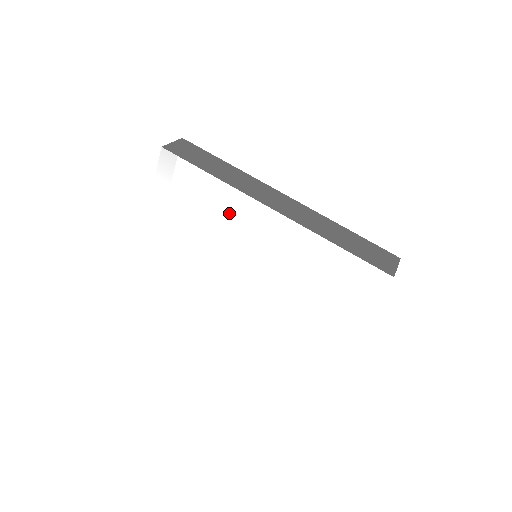
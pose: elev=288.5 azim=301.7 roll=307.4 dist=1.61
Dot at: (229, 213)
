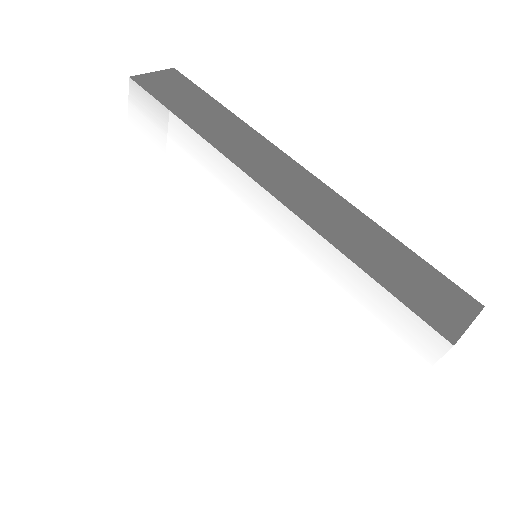
Dot at: (210, 186)
